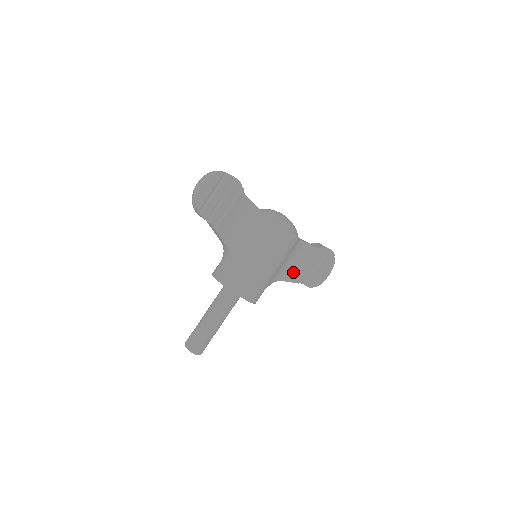
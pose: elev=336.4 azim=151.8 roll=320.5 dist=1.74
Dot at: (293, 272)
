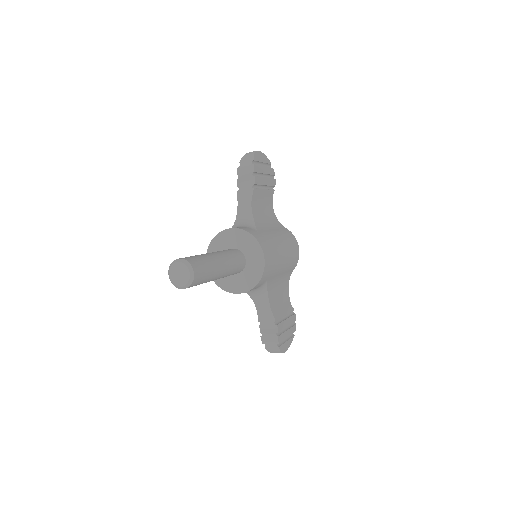
Dot at: (275, 303)
